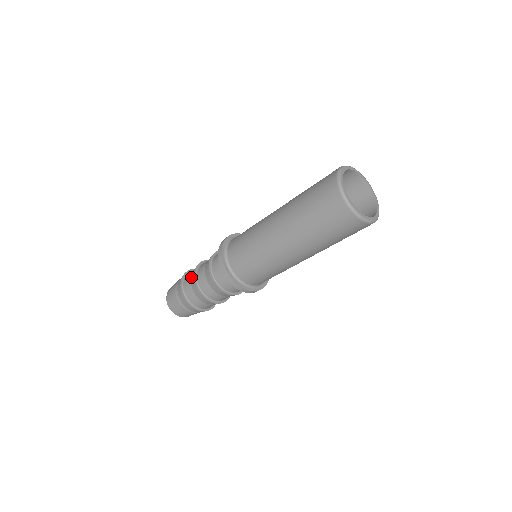
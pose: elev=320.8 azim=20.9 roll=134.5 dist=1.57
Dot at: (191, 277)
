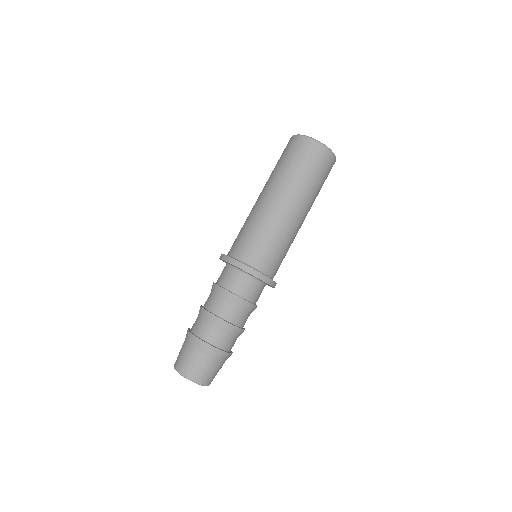
Dot at: (199, 316)
